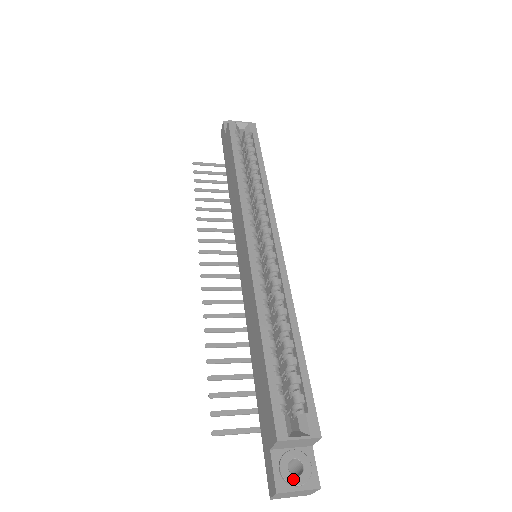
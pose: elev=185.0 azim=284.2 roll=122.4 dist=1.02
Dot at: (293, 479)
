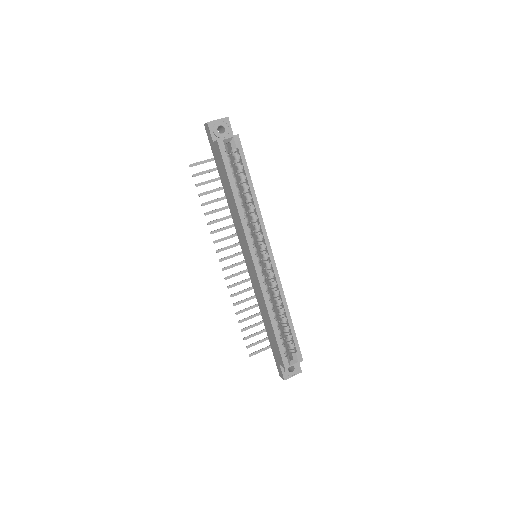
Dot at: (291, 374)
